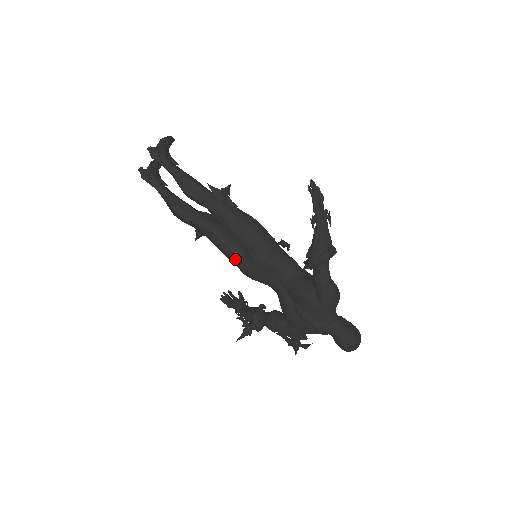
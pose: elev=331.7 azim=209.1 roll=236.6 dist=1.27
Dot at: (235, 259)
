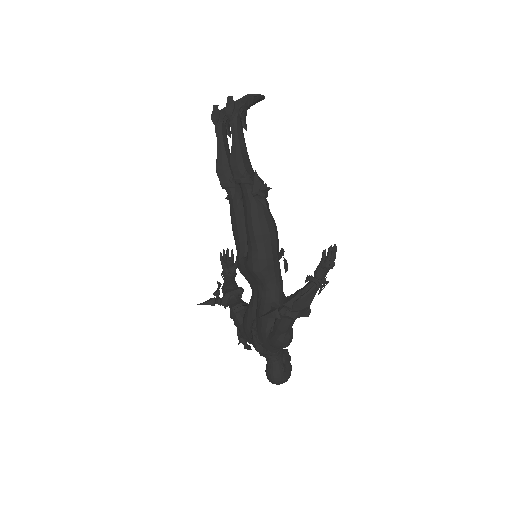
Dot at: (237, 246)
